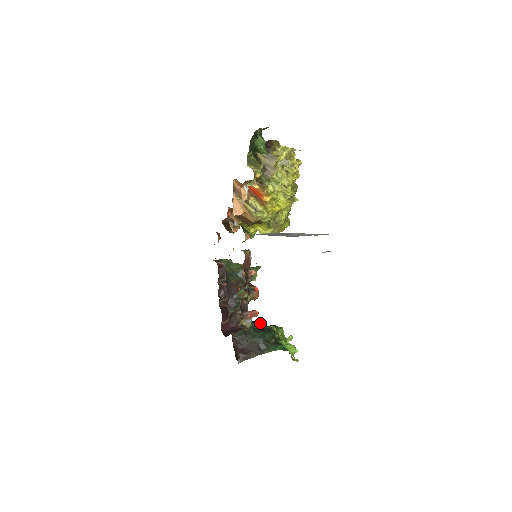
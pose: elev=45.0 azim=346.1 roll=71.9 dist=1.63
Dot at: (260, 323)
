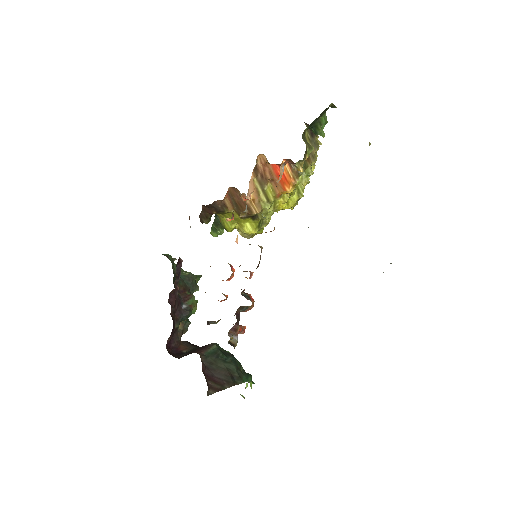
Dot at: occluded
